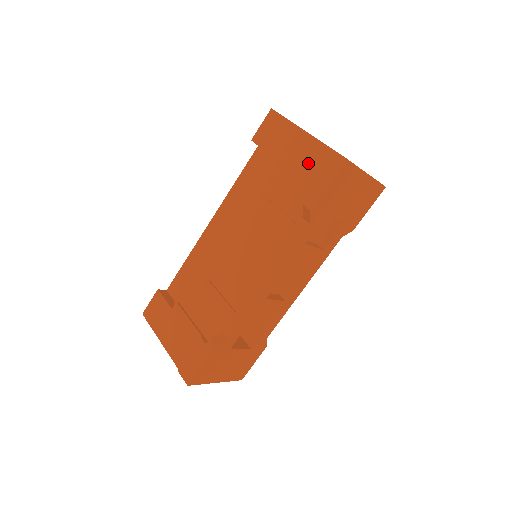
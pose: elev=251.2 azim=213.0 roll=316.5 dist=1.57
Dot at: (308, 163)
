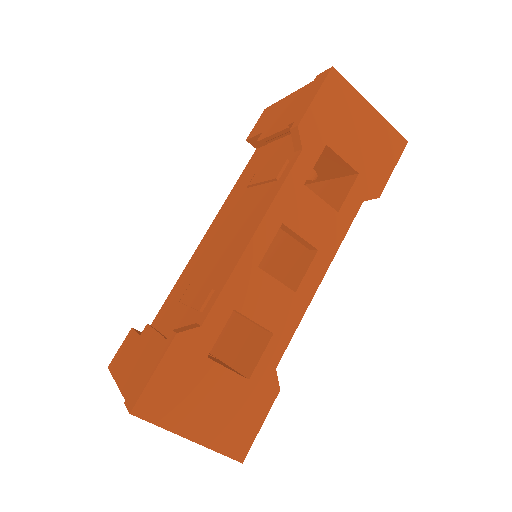
Dot at: (296, 105)
